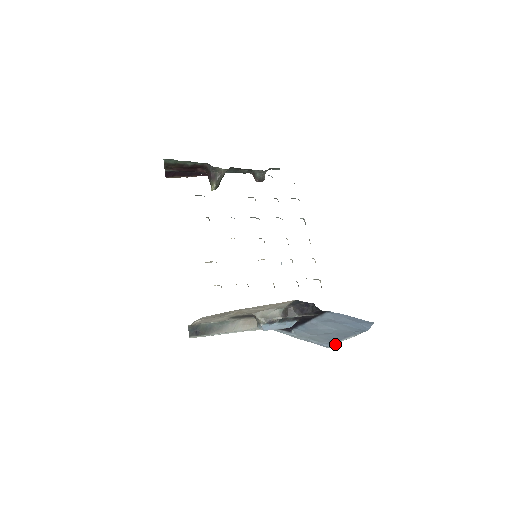
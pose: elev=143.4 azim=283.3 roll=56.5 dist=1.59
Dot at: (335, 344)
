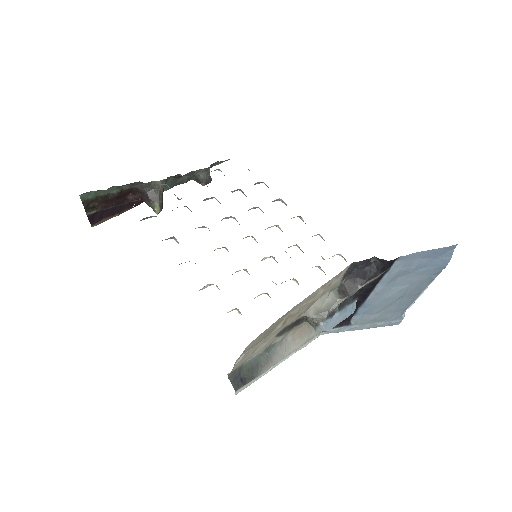
Dot at: (404, 315)
